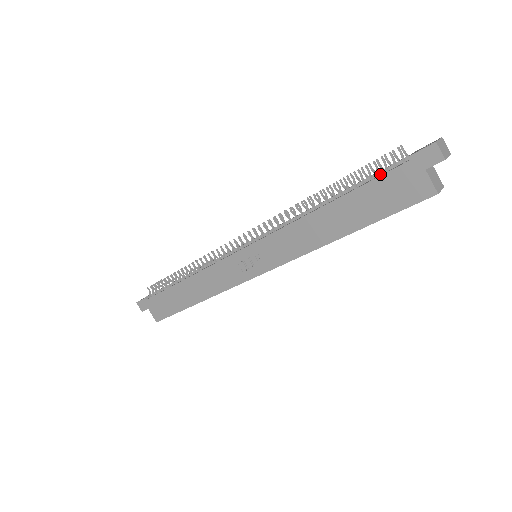
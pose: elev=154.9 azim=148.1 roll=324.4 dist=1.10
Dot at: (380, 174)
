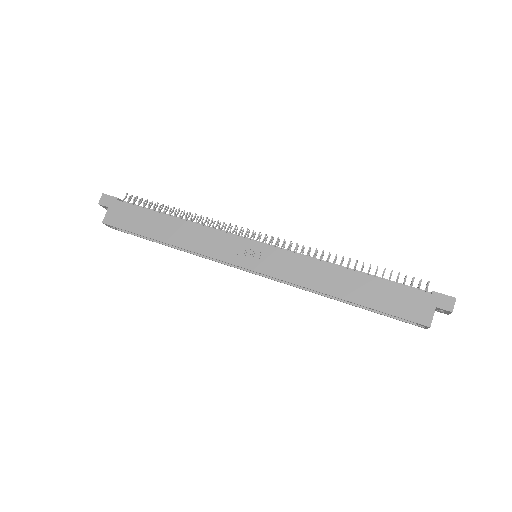
Dot at: occluded
